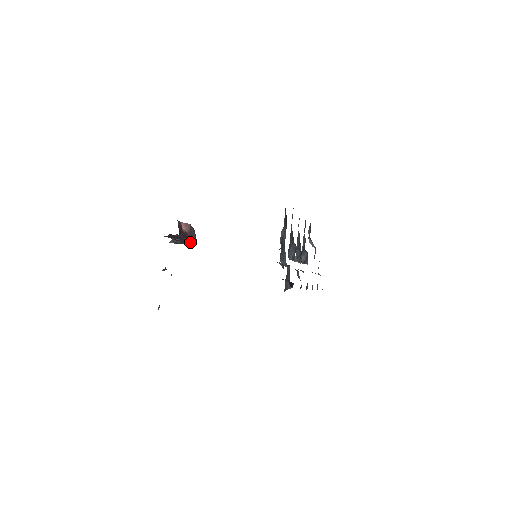
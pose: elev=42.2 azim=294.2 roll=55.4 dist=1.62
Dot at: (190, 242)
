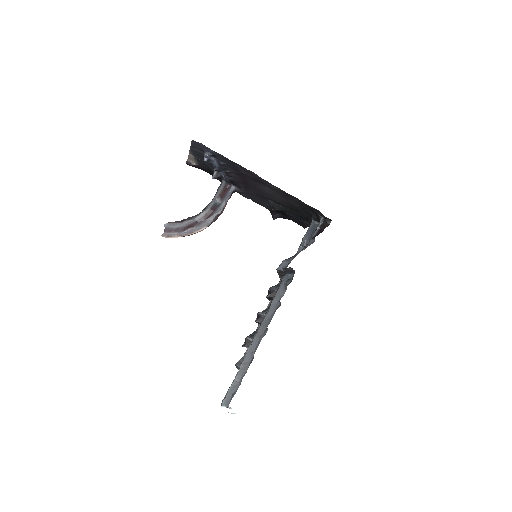
Dot at: (194, 229)
